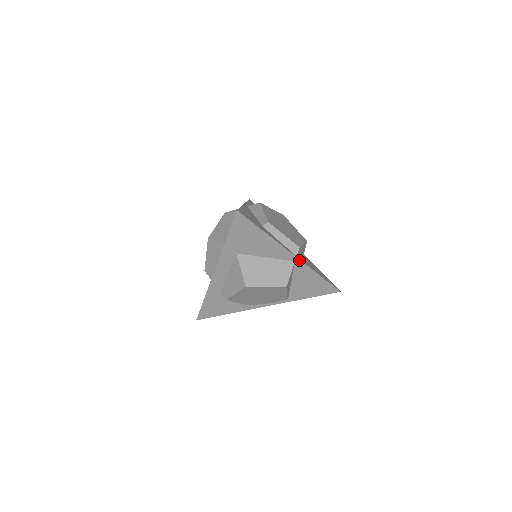
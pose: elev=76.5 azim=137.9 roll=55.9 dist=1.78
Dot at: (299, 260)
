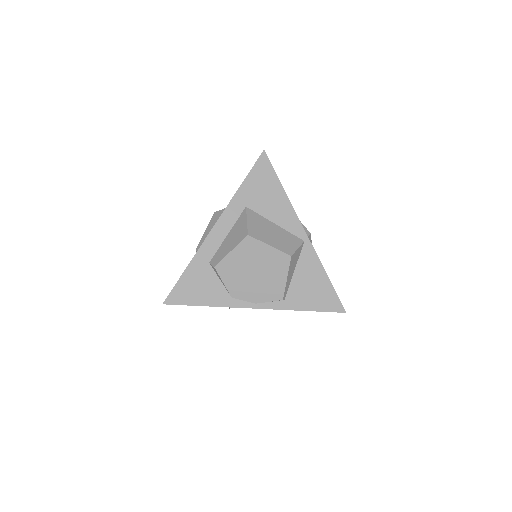
Dot at: (309, 241)
